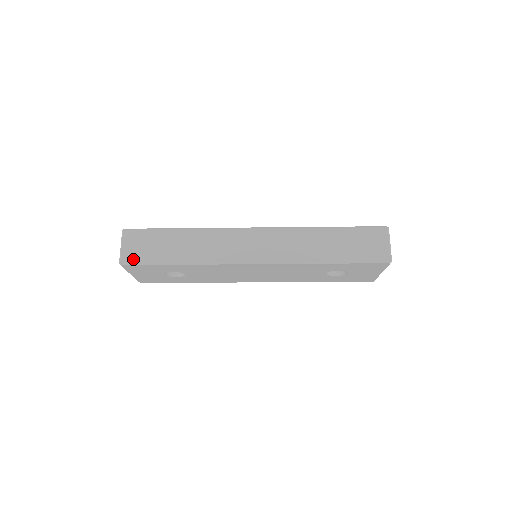
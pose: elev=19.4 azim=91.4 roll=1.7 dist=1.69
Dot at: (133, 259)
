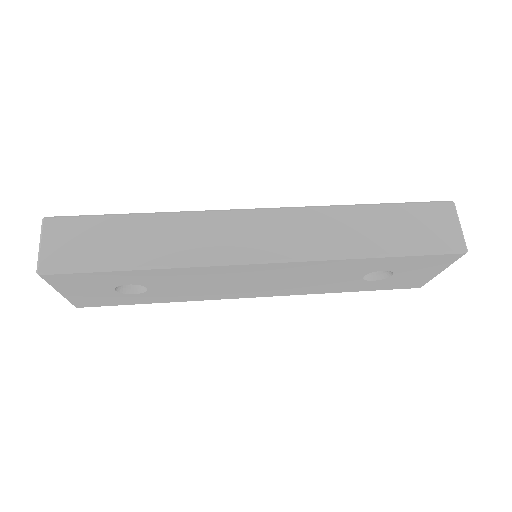
Dot at: (60, 264)
